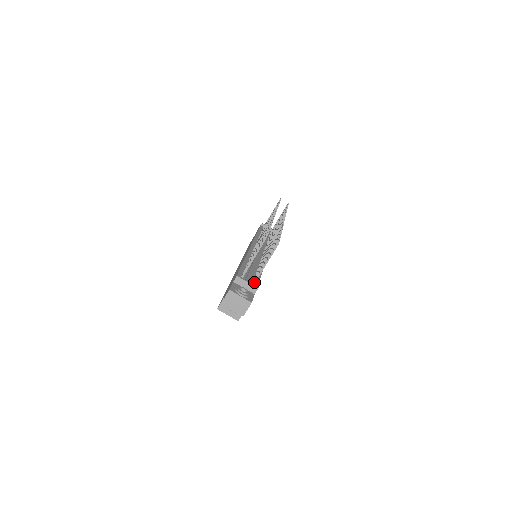
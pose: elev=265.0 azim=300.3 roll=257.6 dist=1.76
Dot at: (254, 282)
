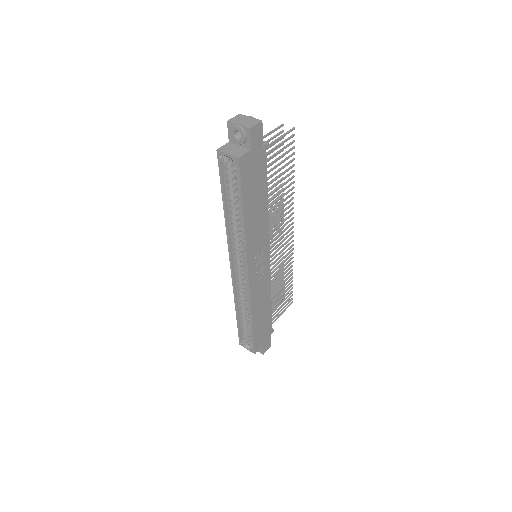
Dot at: occluded
